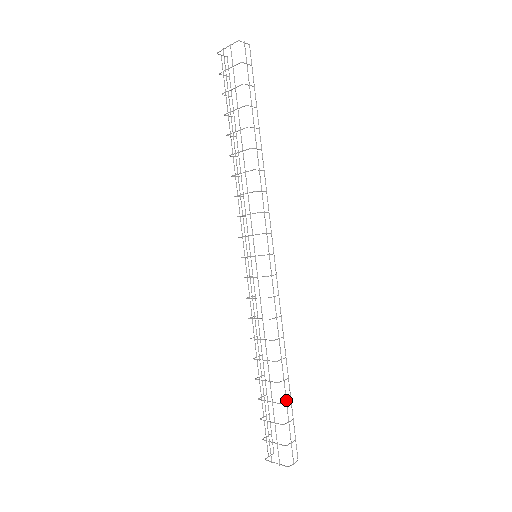
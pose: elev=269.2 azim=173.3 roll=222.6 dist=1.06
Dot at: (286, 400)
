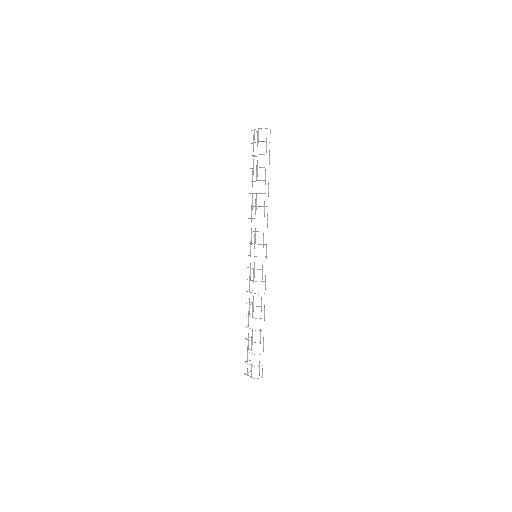
Dot at: (260, 342)
